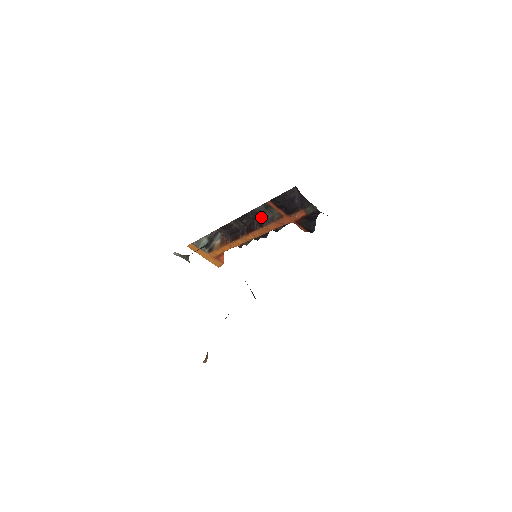
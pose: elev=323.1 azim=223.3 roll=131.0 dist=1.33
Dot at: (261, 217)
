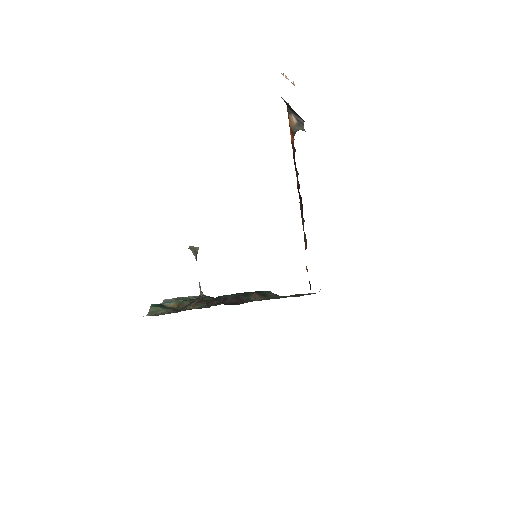
Dot at: (303, 218)
